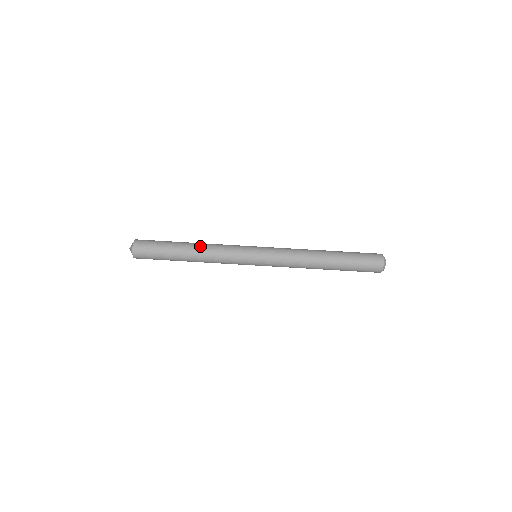
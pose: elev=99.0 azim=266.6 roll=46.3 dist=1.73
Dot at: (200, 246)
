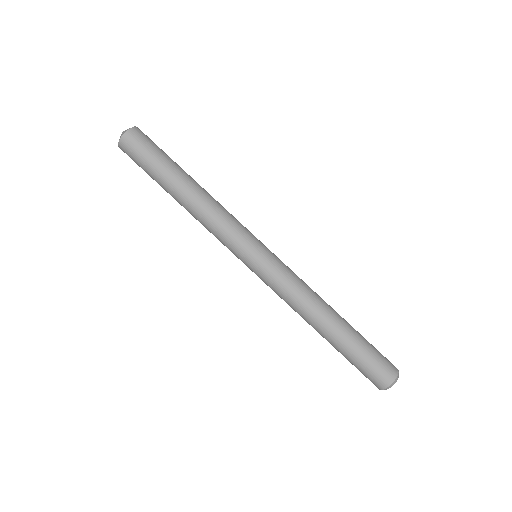
Dot at: (203, 193)
